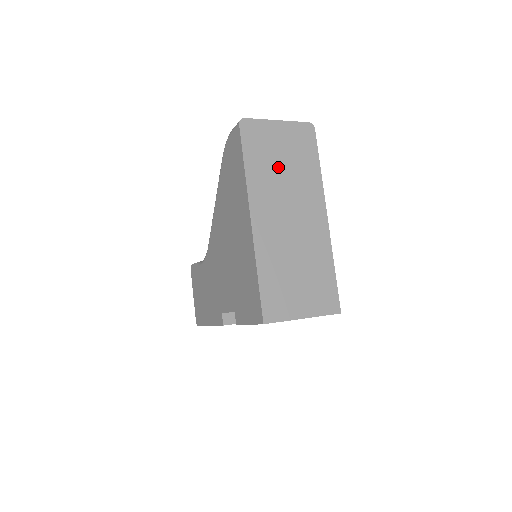
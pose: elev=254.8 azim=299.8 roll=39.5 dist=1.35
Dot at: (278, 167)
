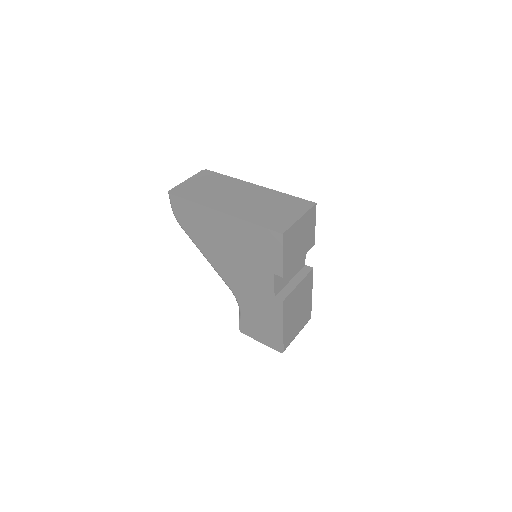
Dot at: (208, 190)
